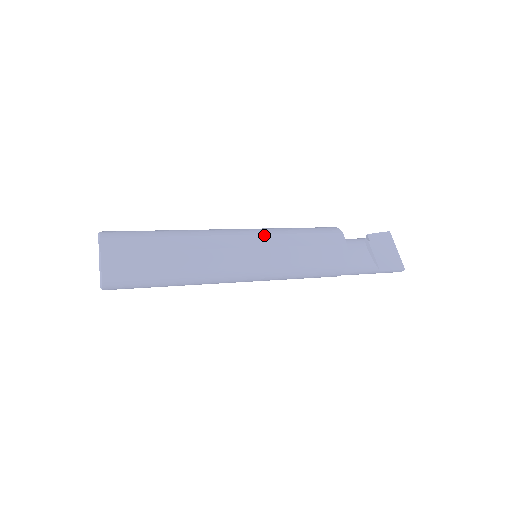
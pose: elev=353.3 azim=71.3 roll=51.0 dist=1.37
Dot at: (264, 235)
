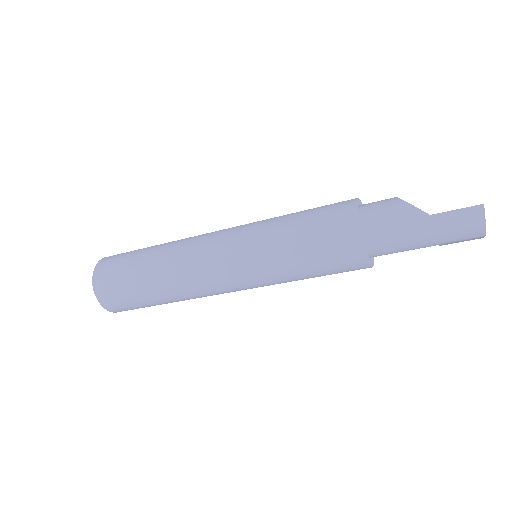
Dot at: occluded
